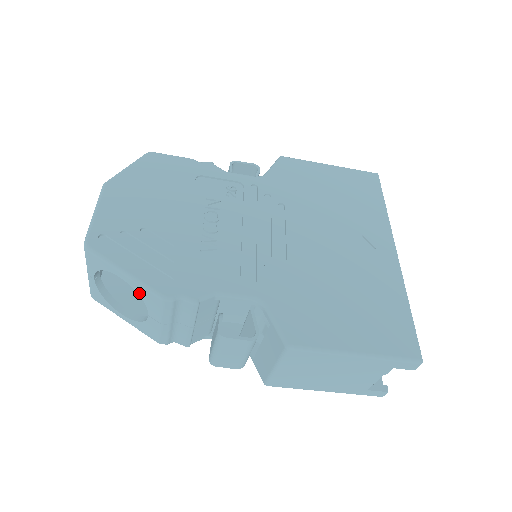
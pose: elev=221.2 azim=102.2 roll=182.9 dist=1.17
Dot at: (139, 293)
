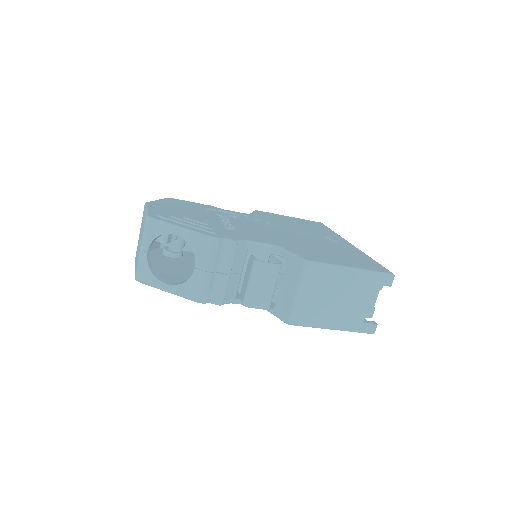
Dot at: (191, 244)
